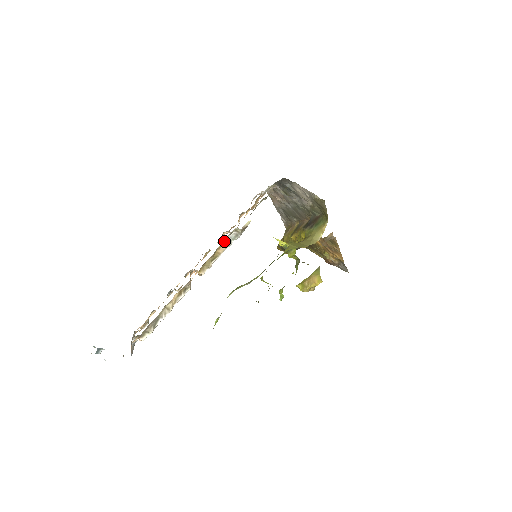
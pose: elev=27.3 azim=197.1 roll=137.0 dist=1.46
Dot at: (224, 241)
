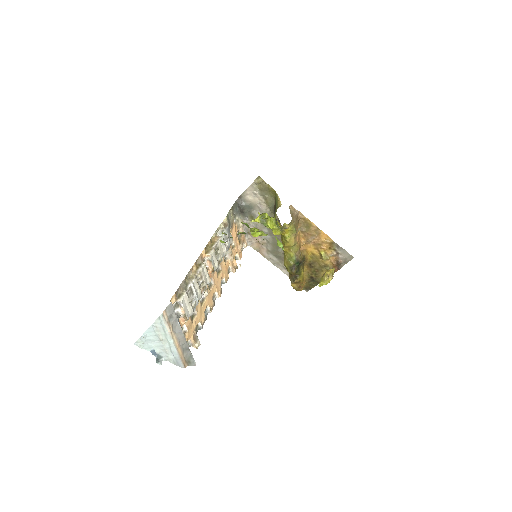
Dot at: (215, 236)
